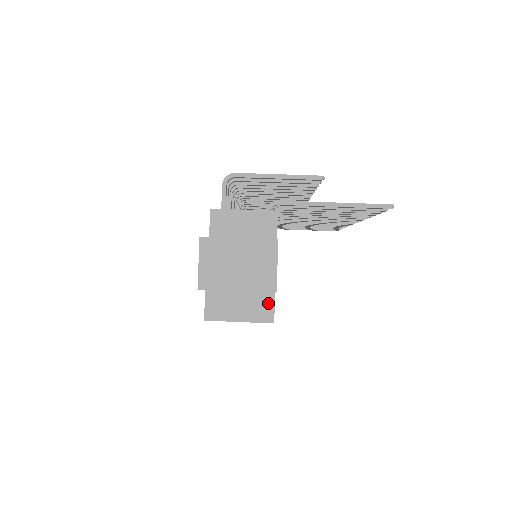
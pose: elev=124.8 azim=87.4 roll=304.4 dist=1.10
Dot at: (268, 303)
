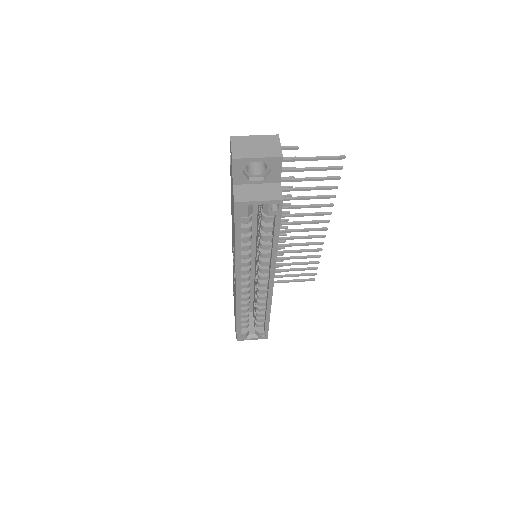
Dot at: (277, 190)
